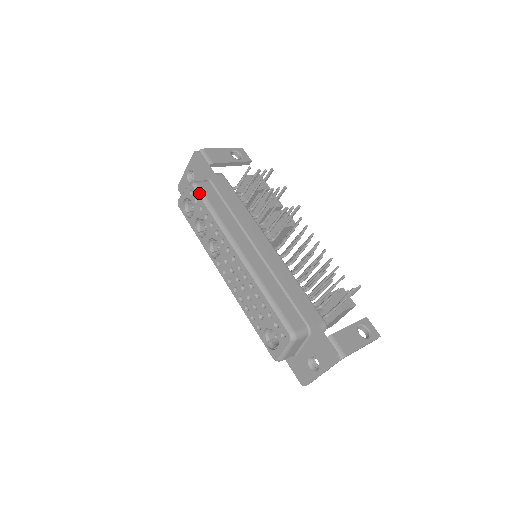
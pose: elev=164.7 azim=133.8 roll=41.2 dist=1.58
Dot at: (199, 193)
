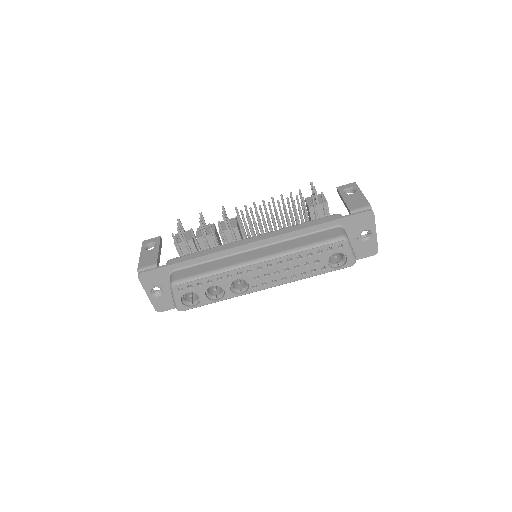
Dot at: (185, 281)
